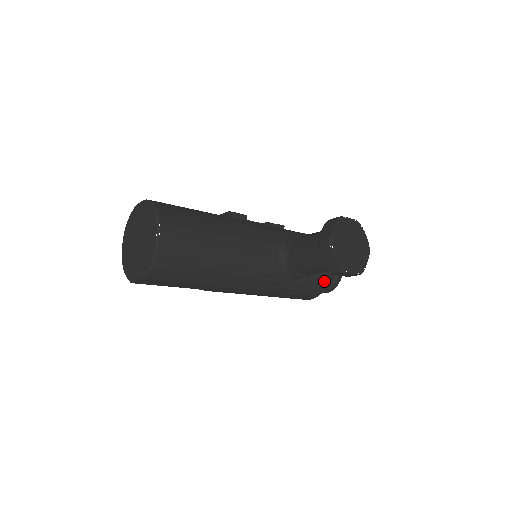
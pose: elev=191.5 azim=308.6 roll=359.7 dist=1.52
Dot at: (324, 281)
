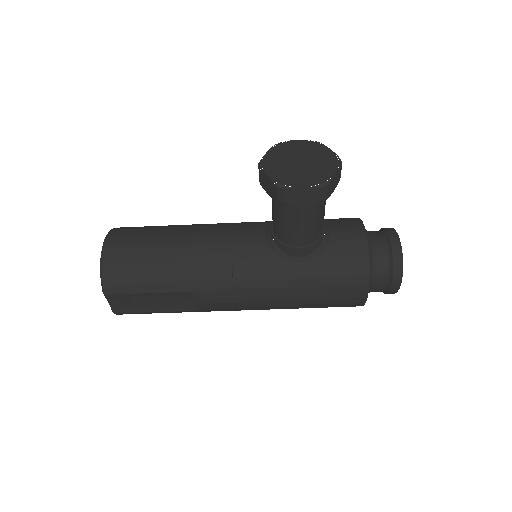
Dot at: (358, 256)
